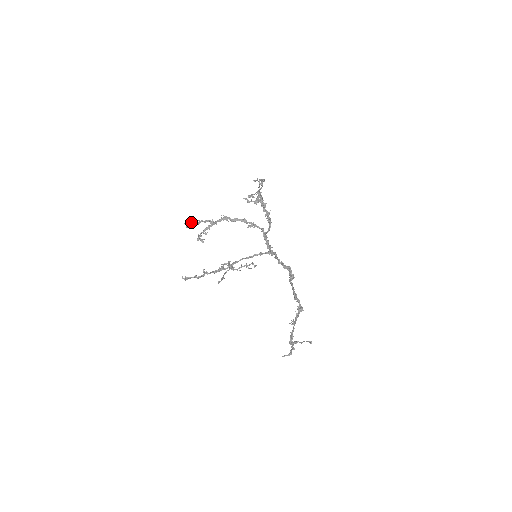
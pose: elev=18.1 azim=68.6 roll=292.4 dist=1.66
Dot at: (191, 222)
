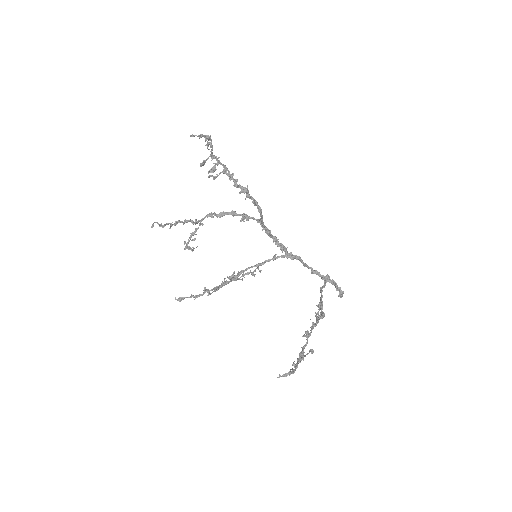
Dot at: (164, 224)
